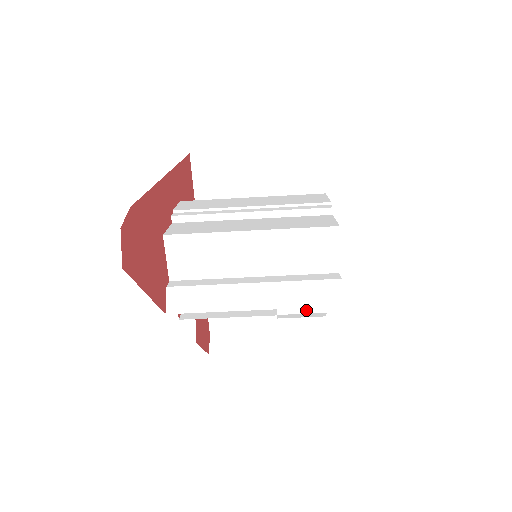
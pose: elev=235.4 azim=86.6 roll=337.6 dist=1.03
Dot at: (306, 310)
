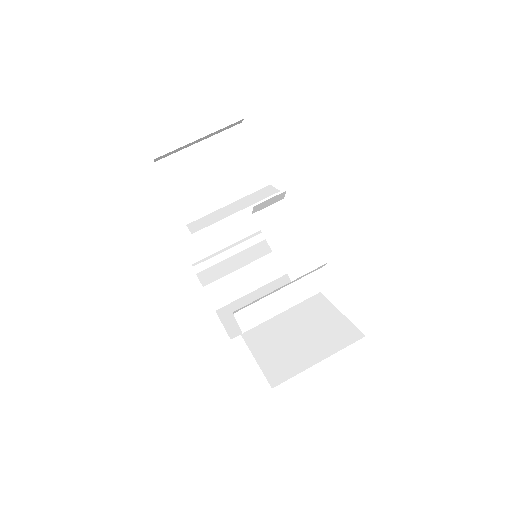
Dot at: (304, 260)
